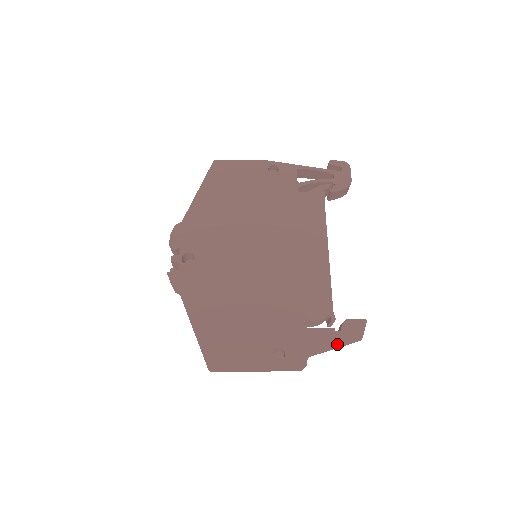
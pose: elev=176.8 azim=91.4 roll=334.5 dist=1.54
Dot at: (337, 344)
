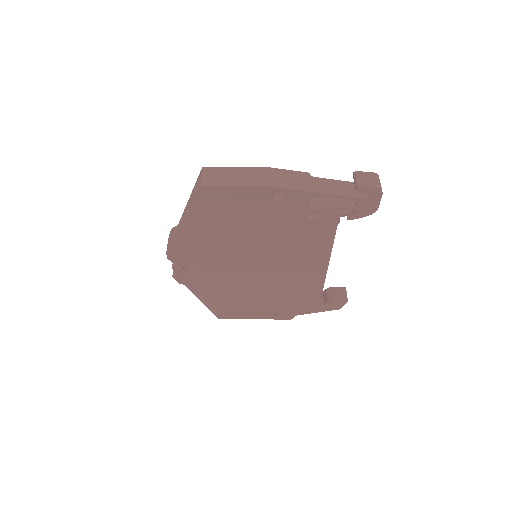
Dot at: (319, 311)
